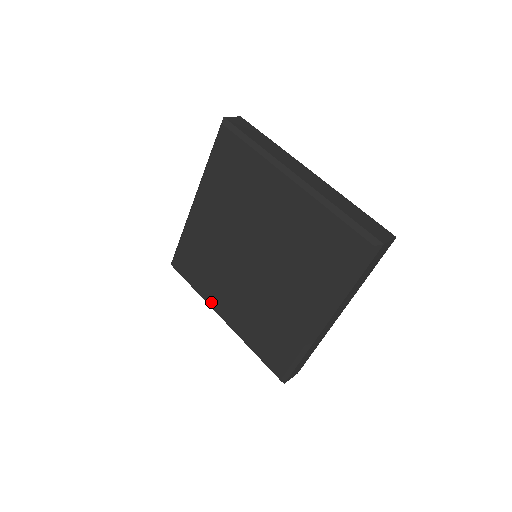
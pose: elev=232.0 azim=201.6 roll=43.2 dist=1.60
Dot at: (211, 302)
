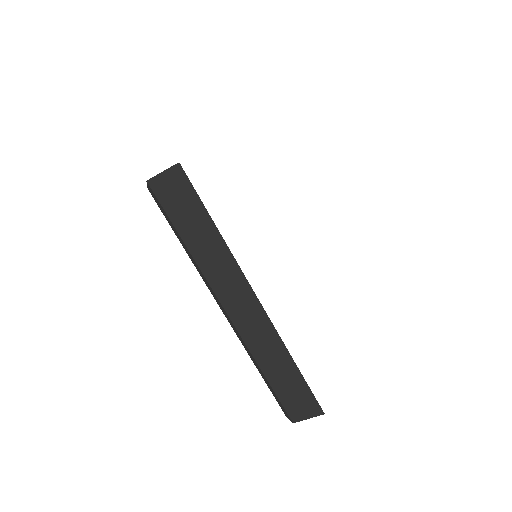
Dot at: occluded
